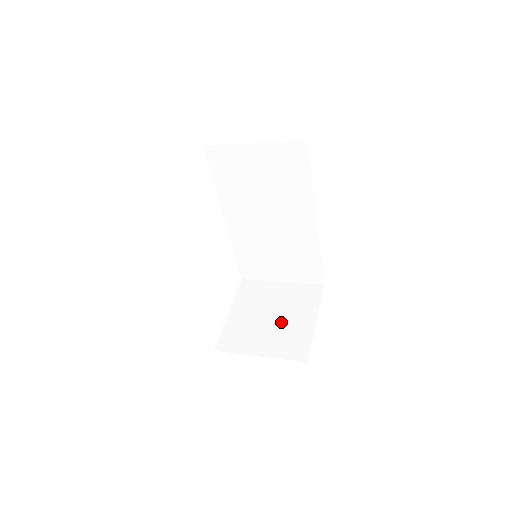
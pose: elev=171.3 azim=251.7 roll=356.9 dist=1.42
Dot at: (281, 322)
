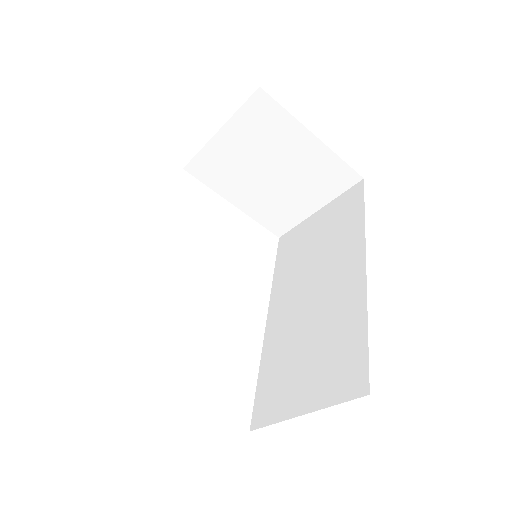
Dot at: occluded
